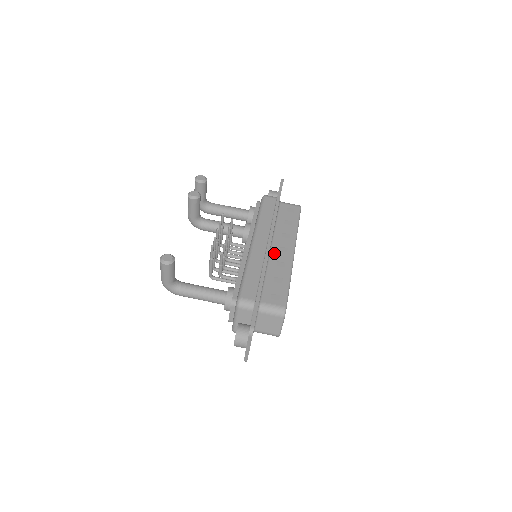
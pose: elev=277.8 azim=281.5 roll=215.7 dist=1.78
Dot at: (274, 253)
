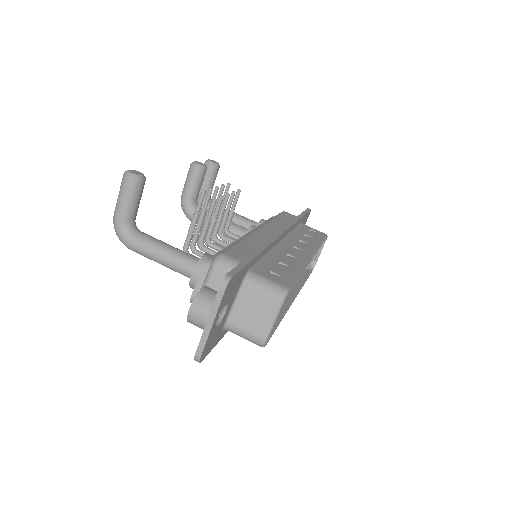
Dot at: (284, 247)
